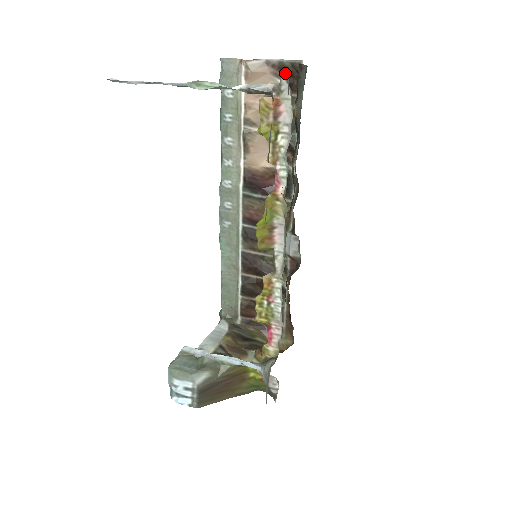
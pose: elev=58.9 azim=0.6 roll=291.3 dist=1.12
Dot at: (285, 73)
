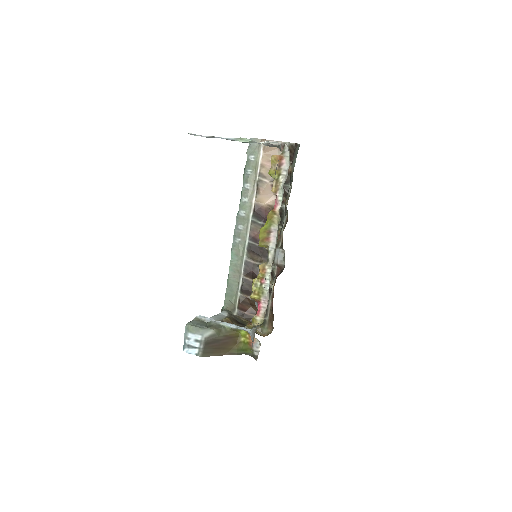
Dot at: occluded
